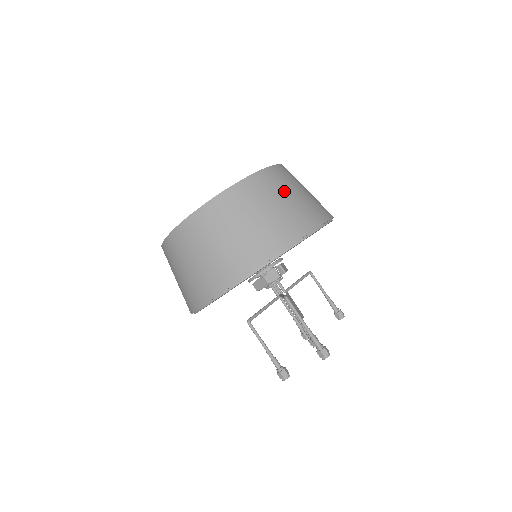
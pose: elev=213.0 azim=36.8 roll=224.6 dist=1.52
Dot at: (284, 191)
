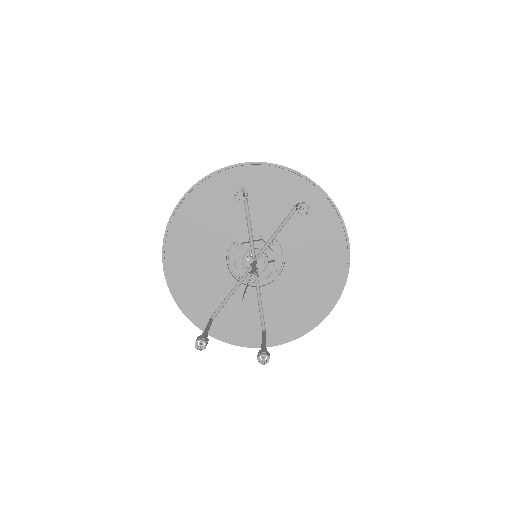
Dot at: occluded
